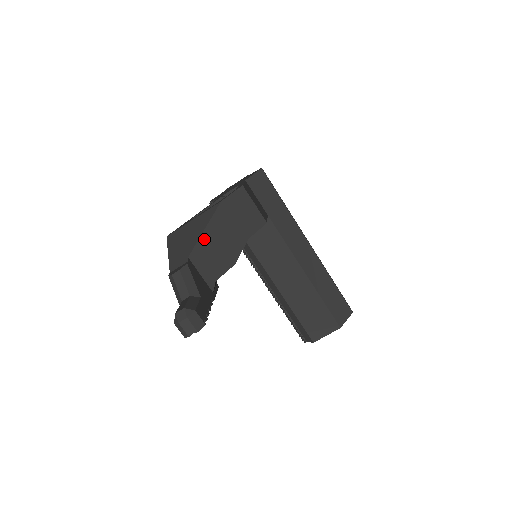
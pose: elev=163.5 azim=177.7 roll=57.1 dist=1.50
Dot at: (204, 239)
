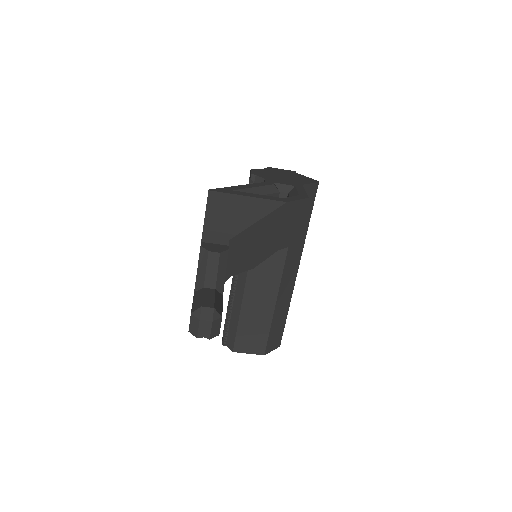
Dot at: (251, 230)
